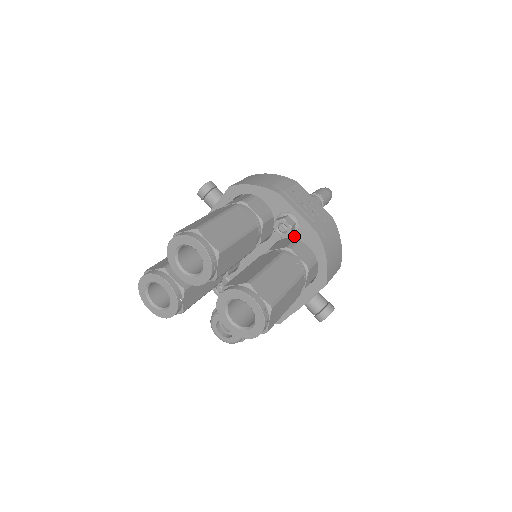
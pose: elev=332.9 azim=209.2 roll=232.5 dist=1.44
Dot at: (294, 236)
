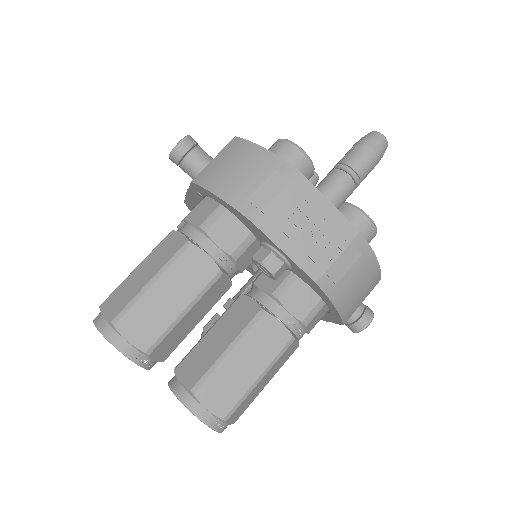
Dot at: occluded
